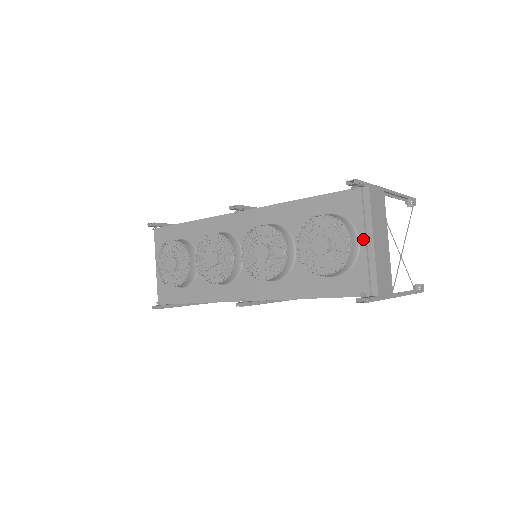
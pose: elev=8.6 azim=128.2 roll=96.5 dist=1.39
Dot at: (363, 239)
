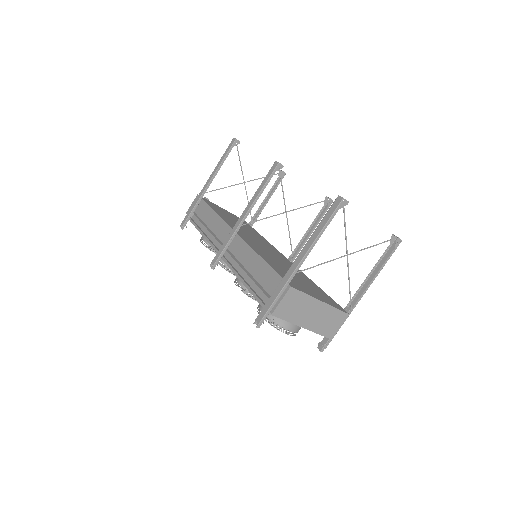
Dot at: (297, 325)
